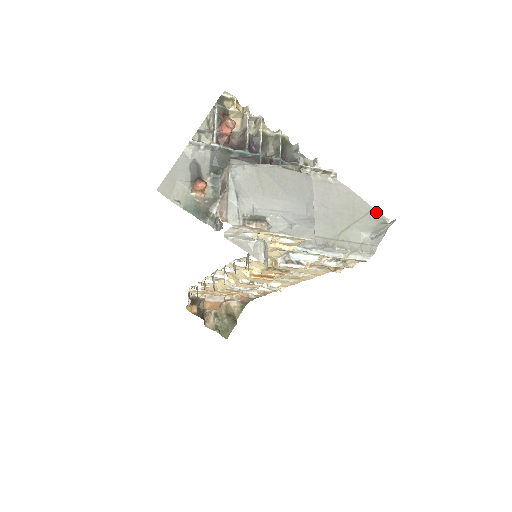
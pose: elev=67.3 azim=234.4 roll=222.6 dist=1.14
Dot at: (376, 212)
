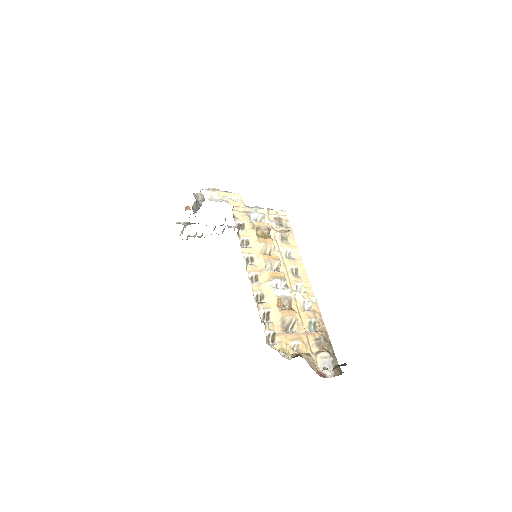
Dot at: occluded
